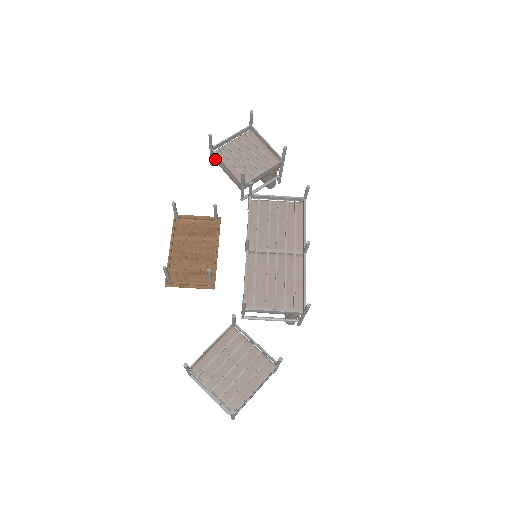
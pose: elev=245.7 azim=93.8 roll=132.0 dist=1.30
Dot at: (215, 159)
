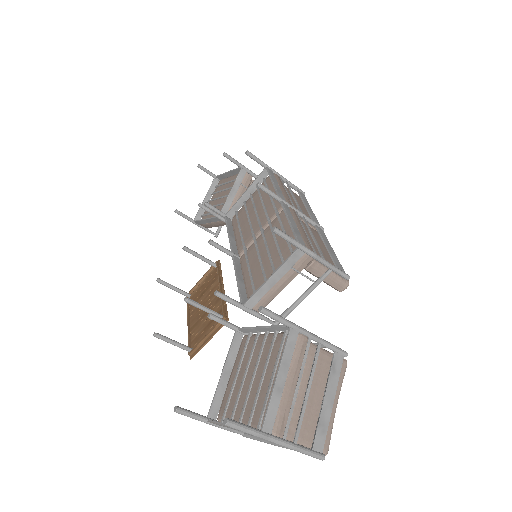
Dot at: (205, 227)
